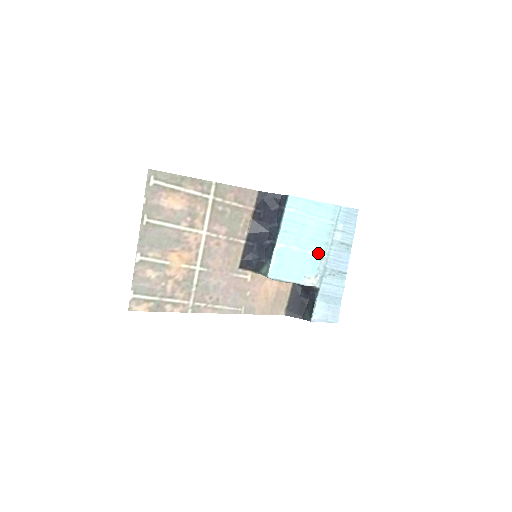
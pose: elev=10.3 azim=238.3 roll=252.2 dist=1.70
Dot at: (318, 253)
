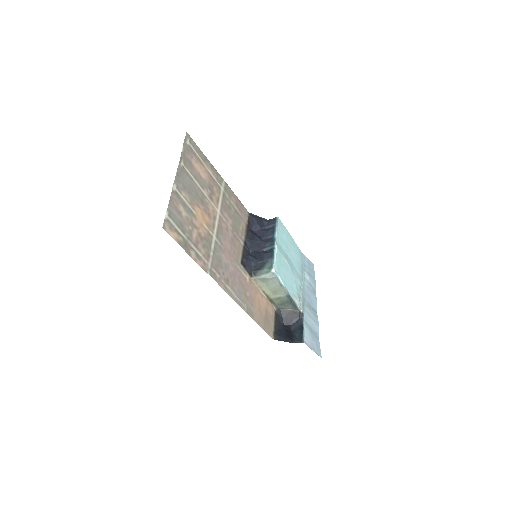
Dot at: (298, 280)
